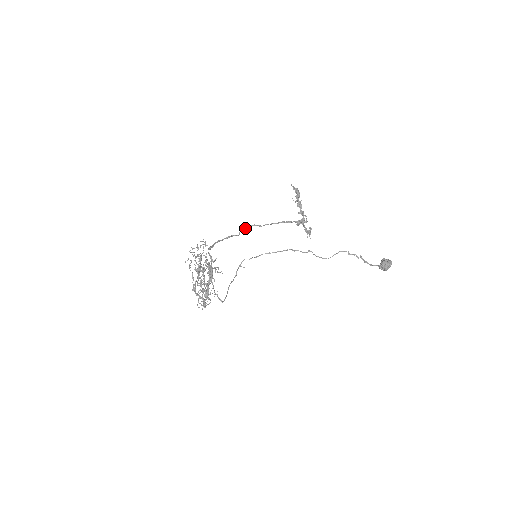
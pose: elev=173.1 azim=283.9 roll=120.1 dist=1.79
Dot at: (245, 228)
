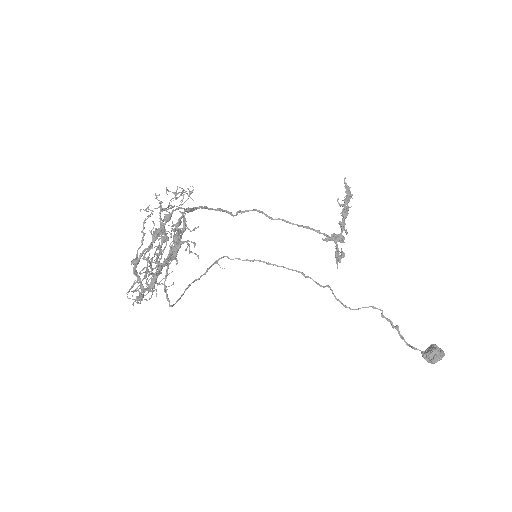
Dot at: (247, 210)
